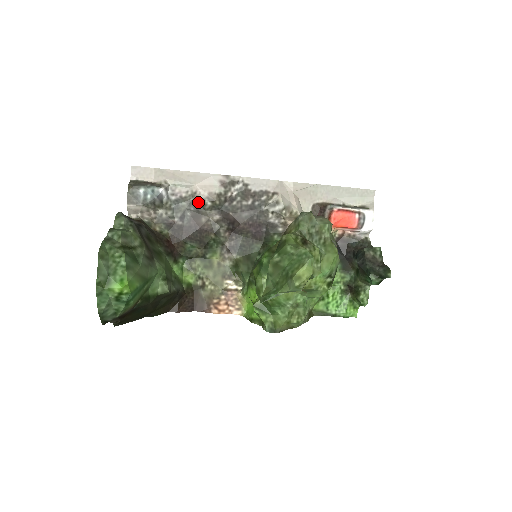
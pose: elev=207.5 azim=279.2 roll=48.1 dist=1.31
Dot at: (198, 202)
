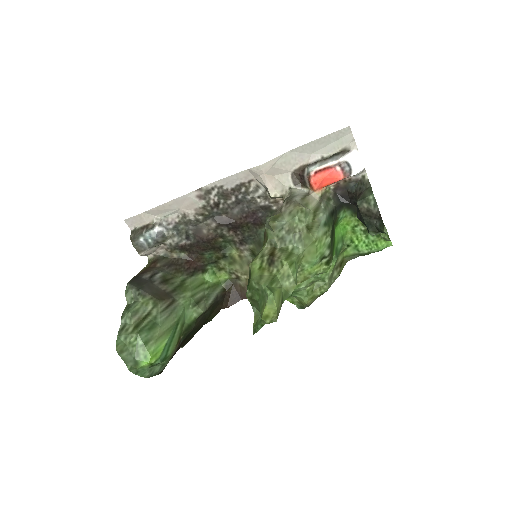
Dot at: (192, 220)
